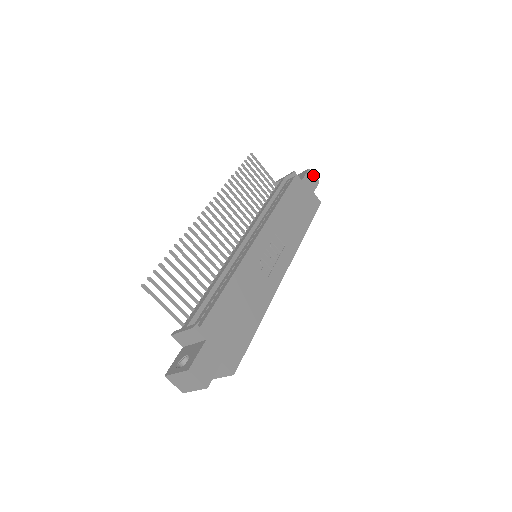
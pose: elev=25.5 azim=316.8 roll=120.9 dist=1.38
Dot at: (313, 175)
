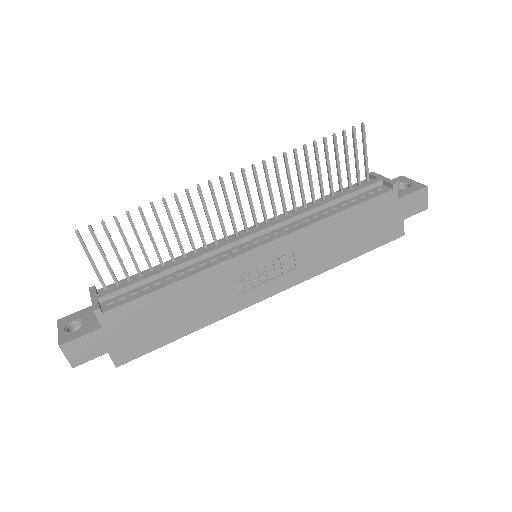
Dot at: (425, 197)
